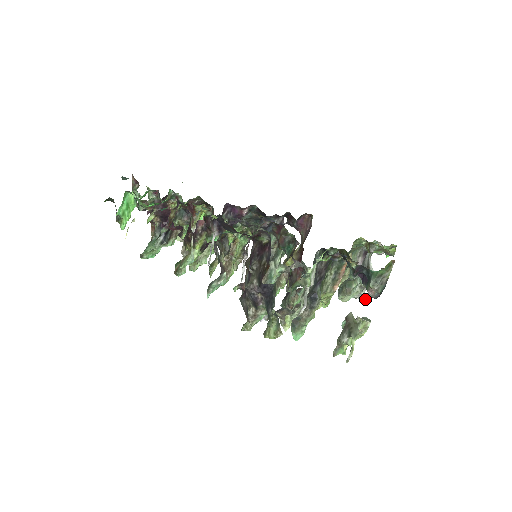
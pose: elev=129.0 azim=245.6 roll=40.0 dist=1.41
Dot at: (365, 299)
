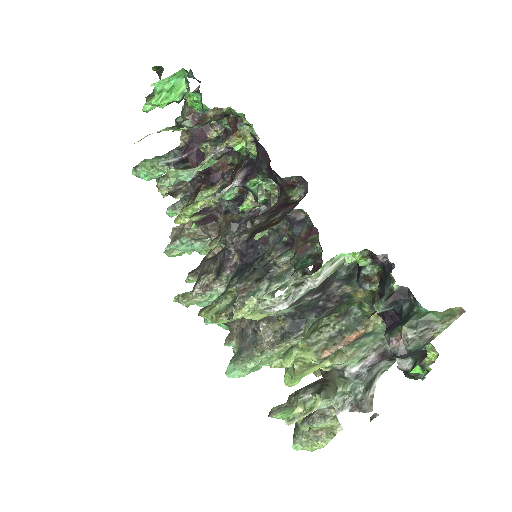
Dot at: (347, 409)
